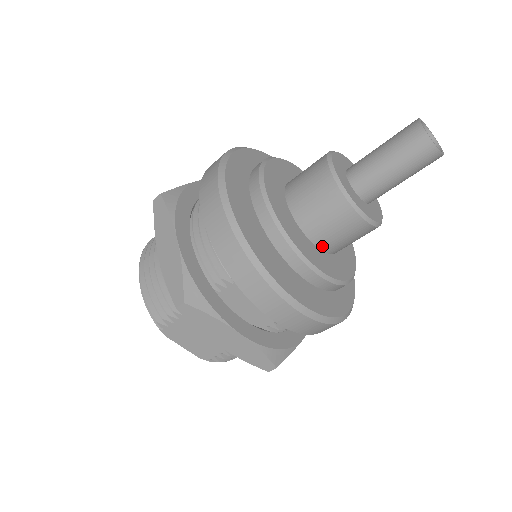
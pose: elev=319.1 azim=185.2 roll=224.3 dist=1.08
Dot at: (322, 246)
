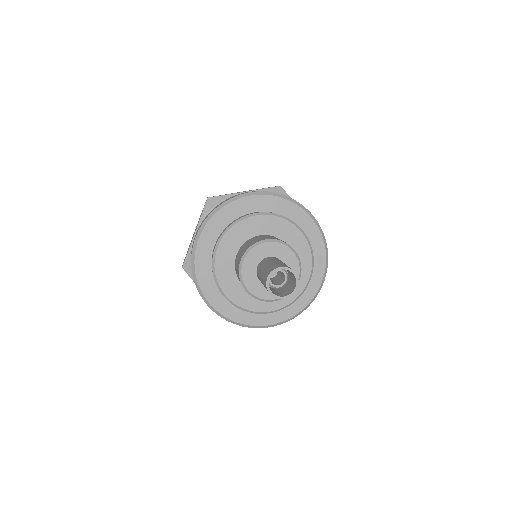
Dot at: occluded
